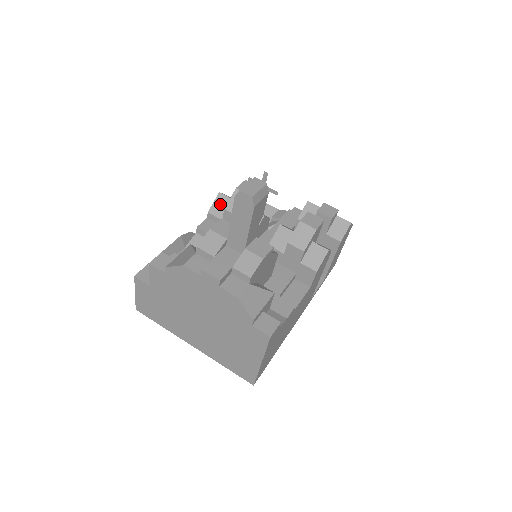
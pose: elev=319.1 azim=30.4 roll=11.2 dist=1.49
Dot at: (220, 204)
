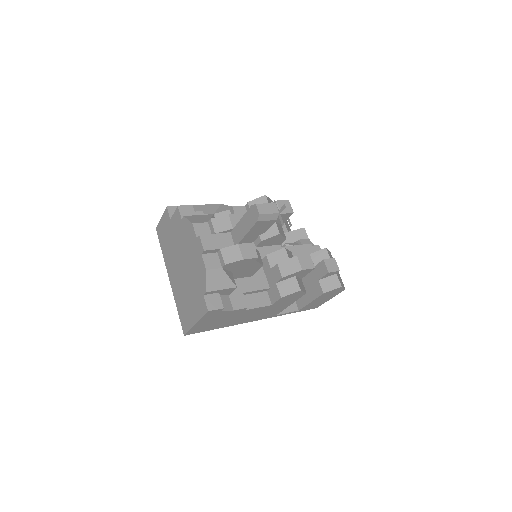
Dot at: (259, 203)
